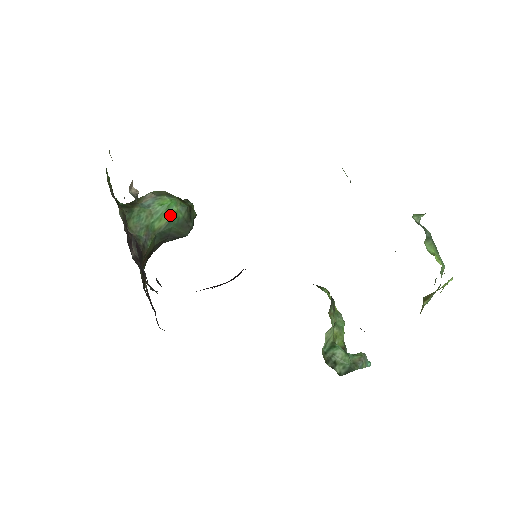
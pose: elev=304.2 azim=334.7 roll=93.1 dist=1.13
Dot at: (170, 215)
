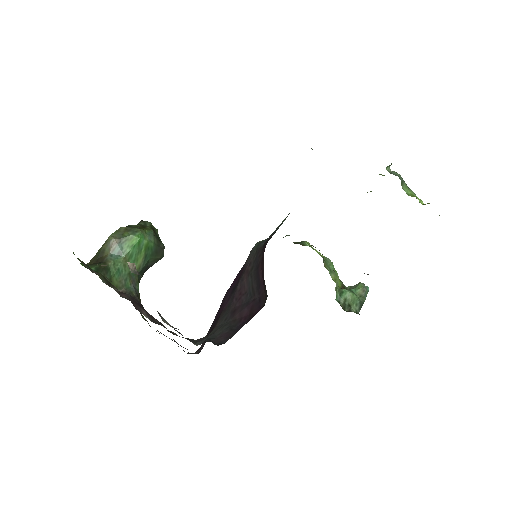
Dot at: (143, 250)
